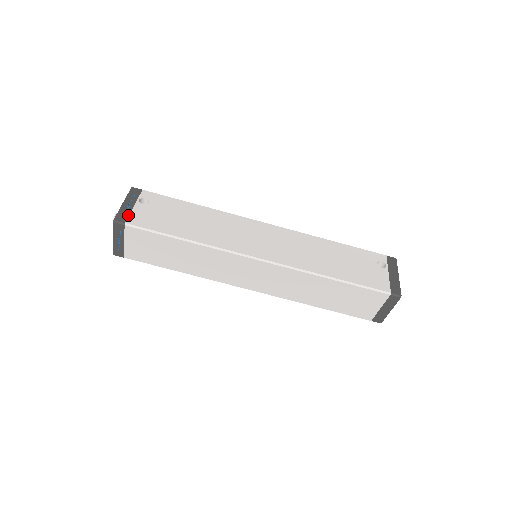
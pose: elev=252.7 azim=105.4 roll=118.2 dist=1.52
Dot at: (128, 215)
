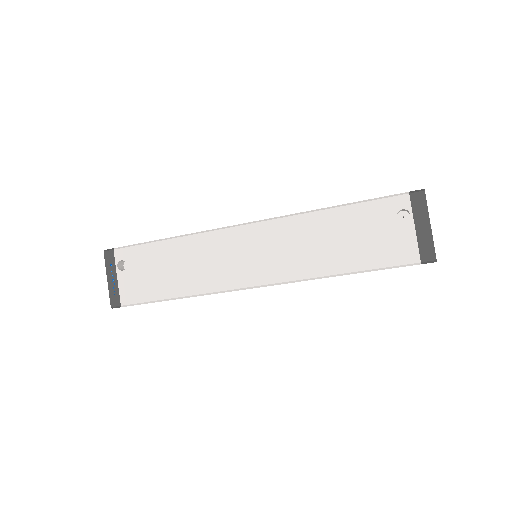
Dot at: (118, 294)
